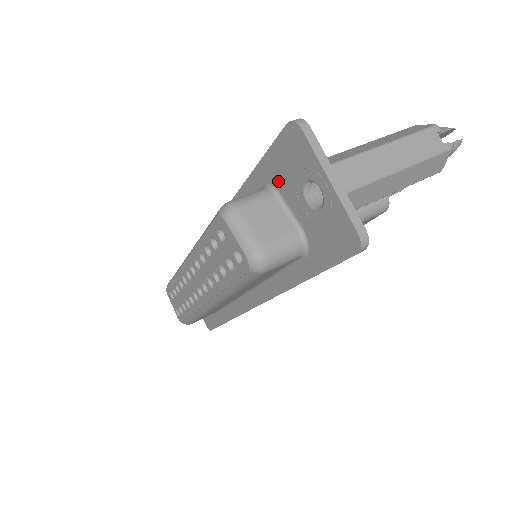
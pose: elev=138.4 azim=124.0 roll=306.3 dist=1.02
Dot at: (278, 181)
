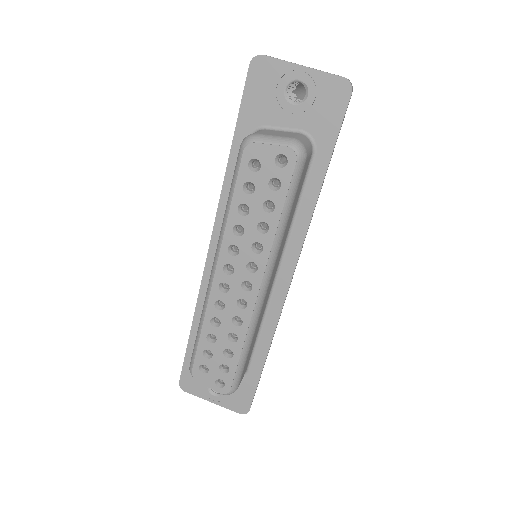
Dot at: (261, 118)
